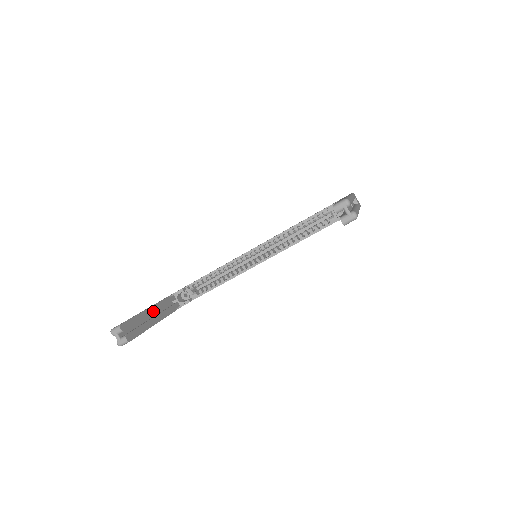
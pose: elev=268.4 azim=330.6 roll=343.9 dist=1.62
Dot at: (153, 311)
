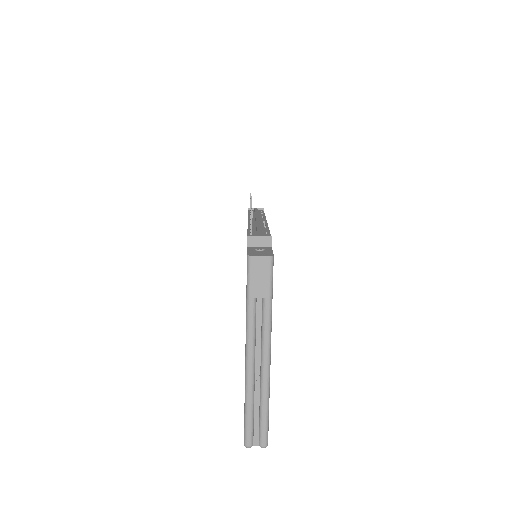
Dot at: occluded
